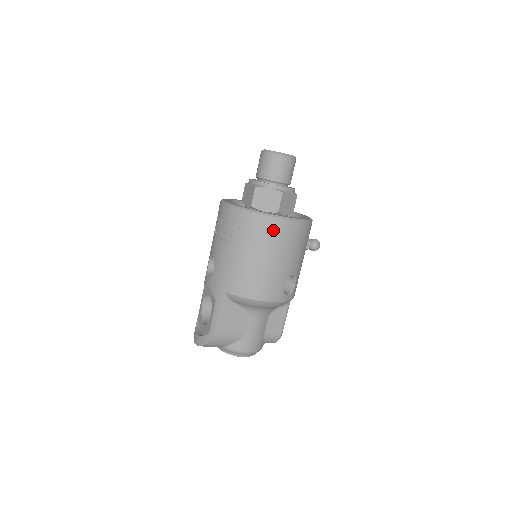
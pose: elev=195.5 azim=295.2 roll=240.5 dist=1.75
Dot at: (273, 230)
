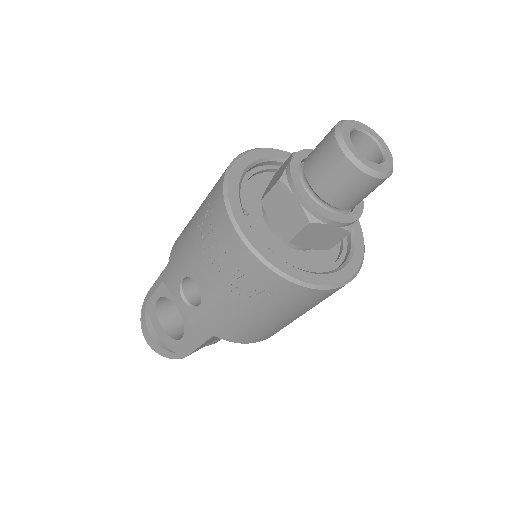
Dot at: (321, 298)
